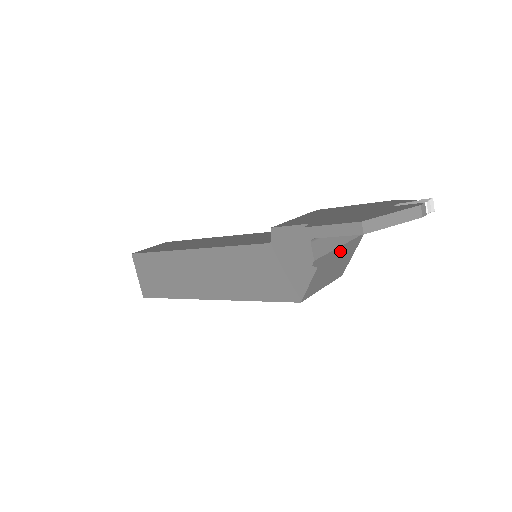
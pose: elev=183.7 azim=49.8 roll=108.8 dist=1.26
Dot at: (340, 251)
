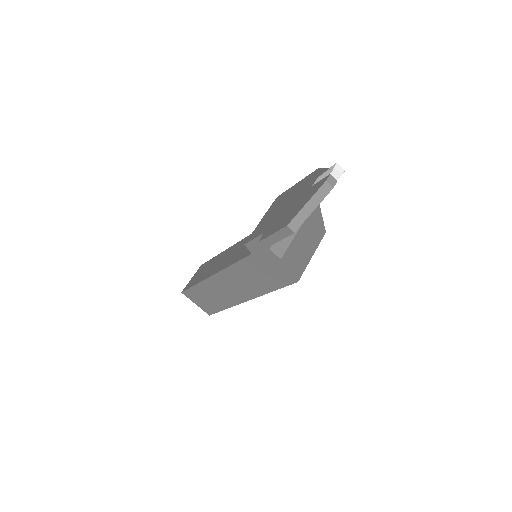
Dot at: (303, 229)
